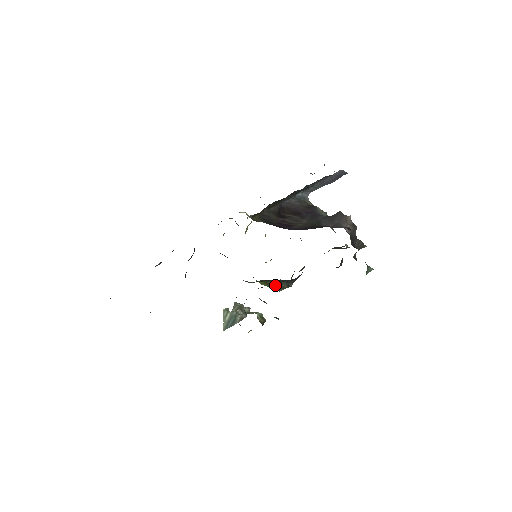
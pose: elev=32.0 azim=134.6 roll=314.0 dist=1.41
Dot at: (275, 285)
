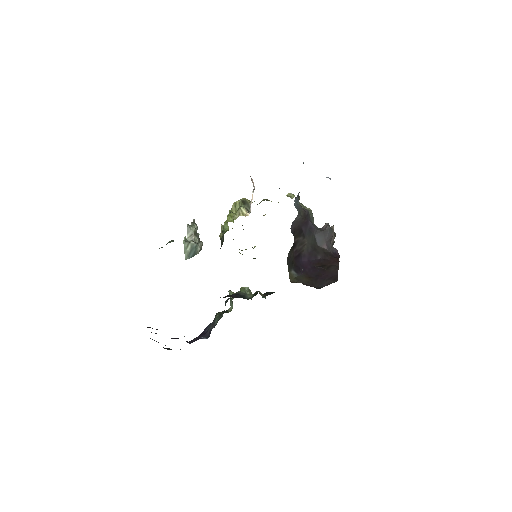
Dot at: occluded
